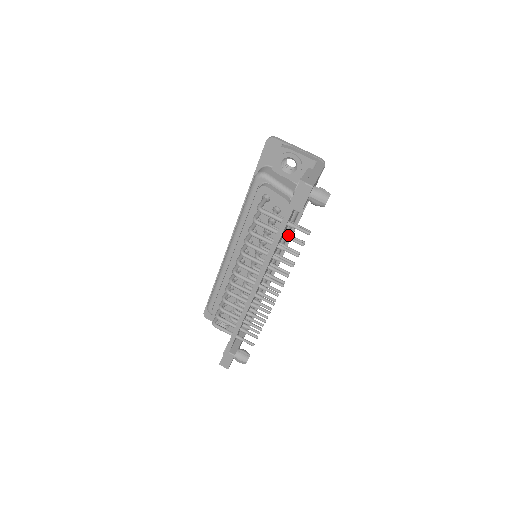
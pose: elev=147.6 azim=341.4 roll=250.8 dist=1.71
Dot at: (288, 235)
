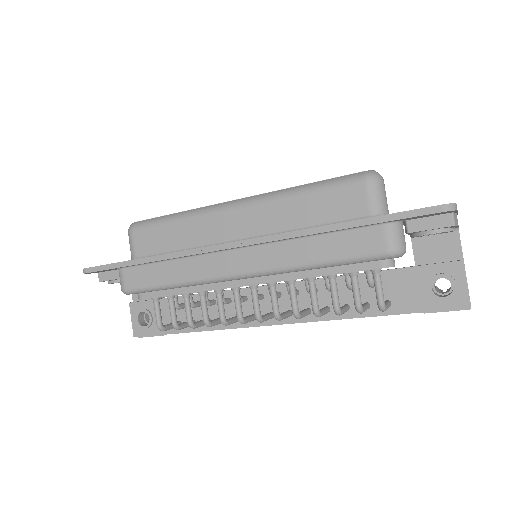
Dot at: occluded
